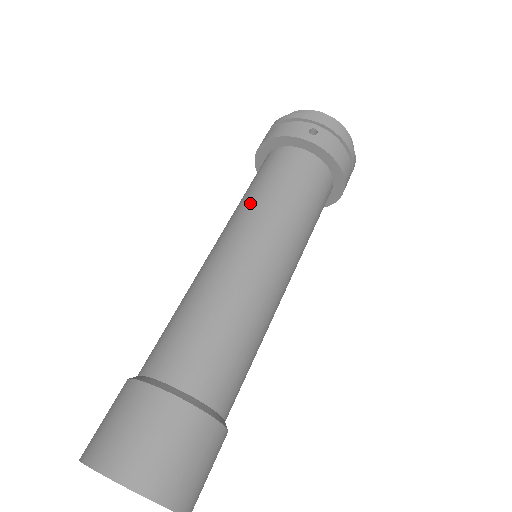
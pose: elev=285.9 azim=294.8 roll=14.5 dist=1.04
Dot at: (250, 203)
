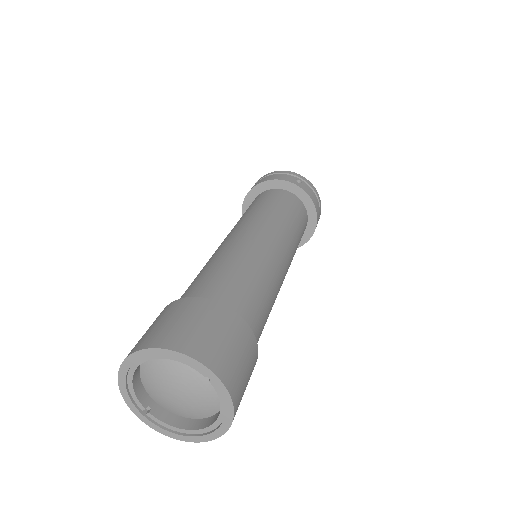
Dot at: (257, 212)
